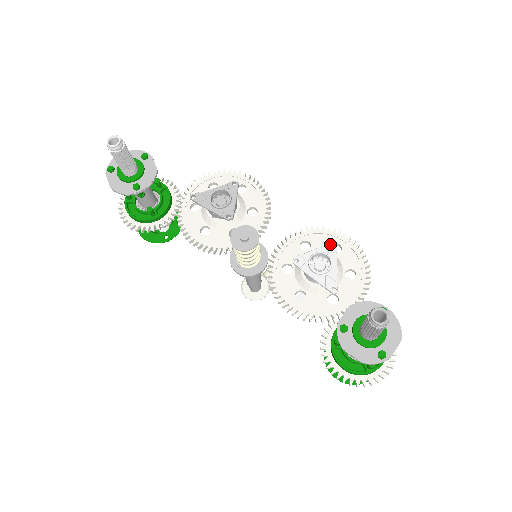
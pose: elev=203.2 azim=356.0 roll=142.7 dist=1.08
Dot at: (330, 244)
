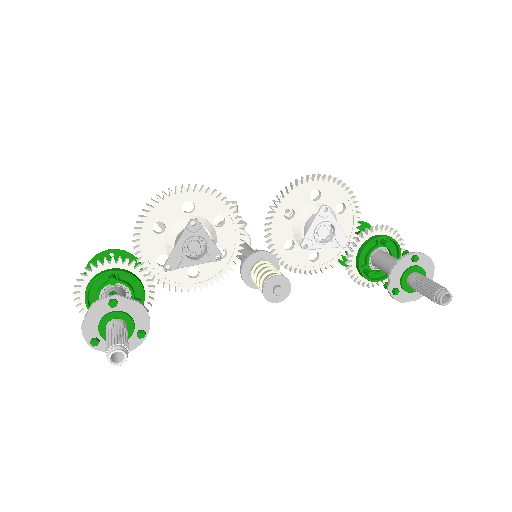
Dot at: (322, 210)
